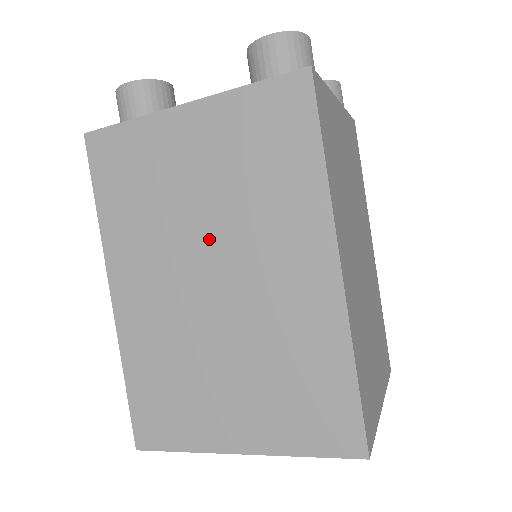
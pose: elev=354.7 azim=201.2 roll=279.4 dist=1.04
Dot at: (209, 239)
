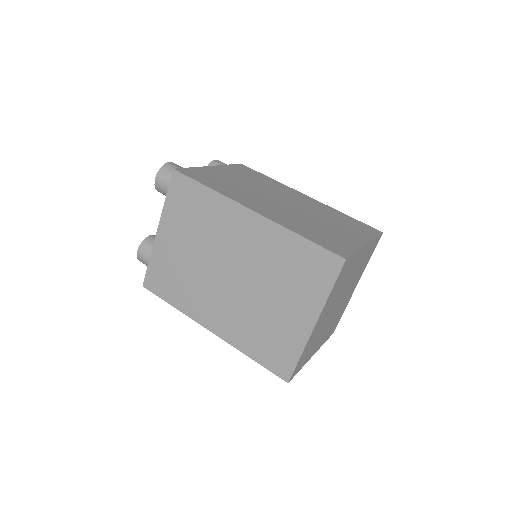
Dot at: (212, 262)
